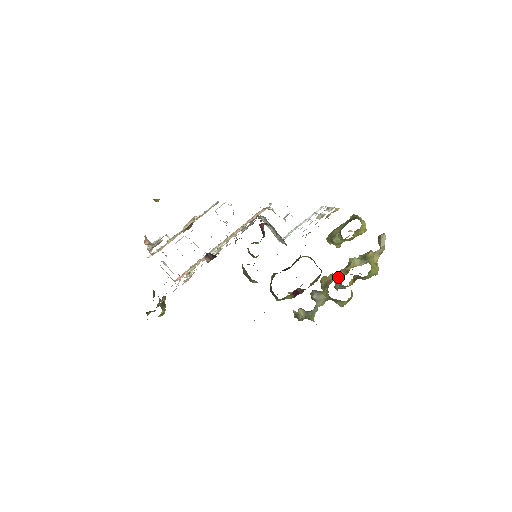
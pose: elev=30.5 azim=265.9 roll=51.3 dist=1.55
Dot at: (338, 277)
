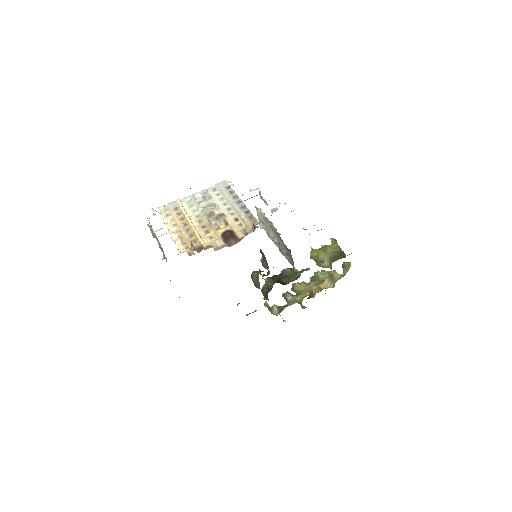
Dot at: (310, 288)
